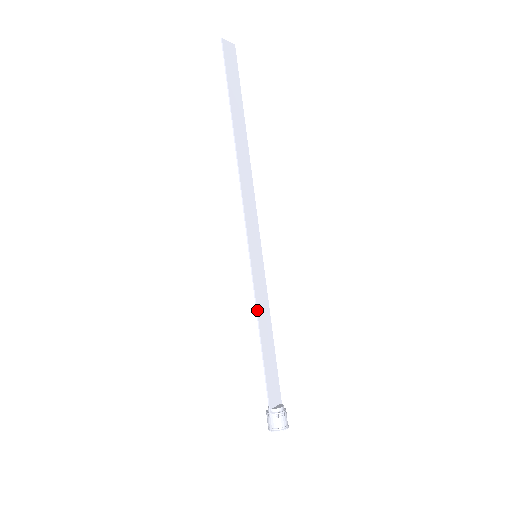
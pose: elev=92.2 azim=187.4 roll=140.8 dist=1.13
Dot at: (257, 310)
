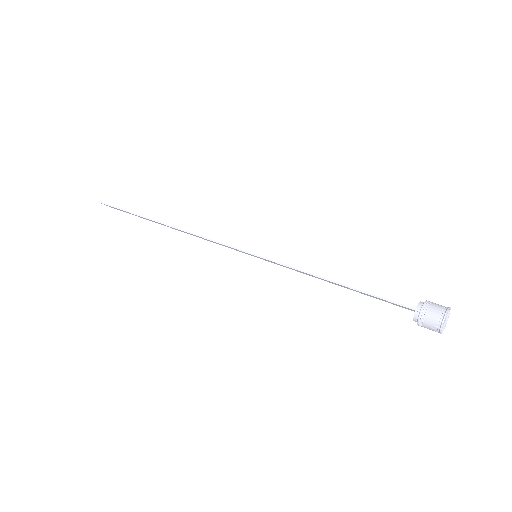
Dot at: (302, 271)
